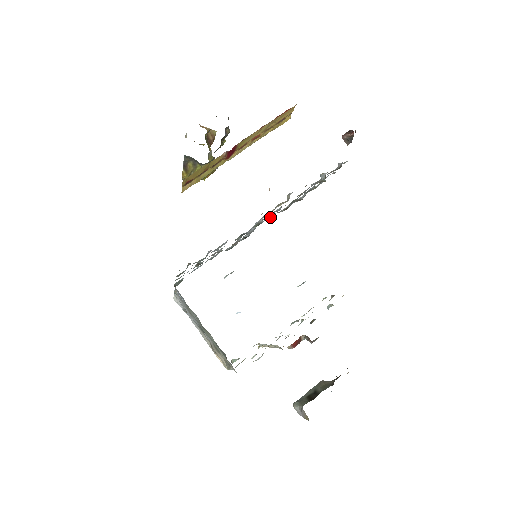
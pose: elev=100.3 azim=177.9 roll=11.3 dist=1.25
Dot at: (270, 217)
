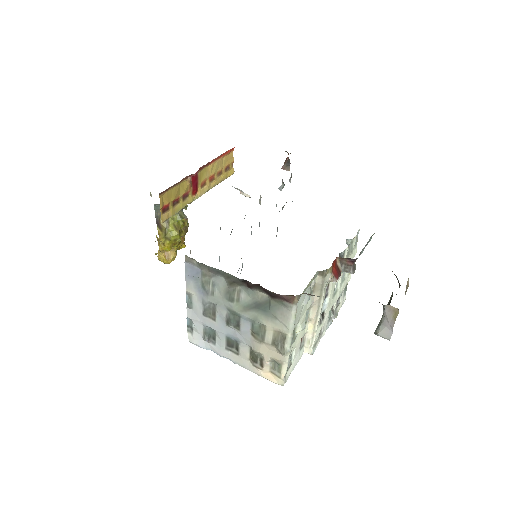
Dot at: occluded
